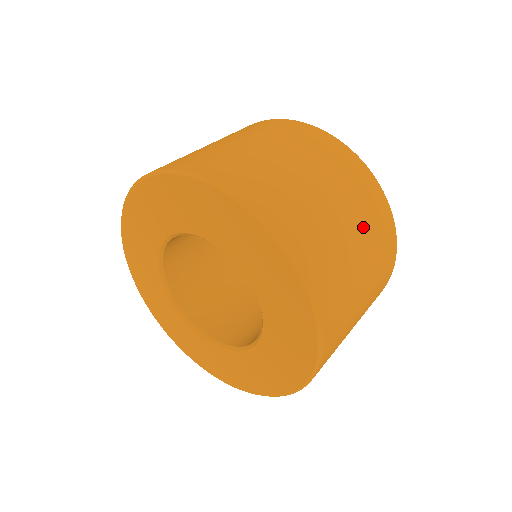
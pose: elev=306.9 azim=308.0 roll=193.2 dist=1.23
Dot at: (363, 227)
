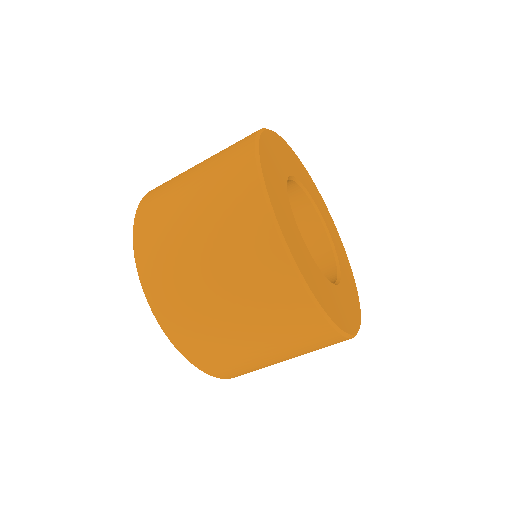
Dot at: (227, 264)
